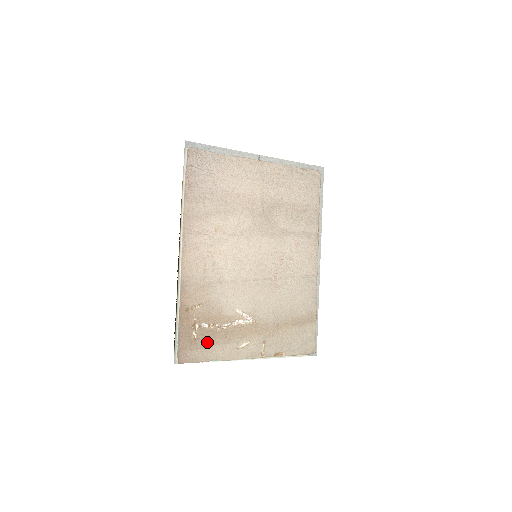
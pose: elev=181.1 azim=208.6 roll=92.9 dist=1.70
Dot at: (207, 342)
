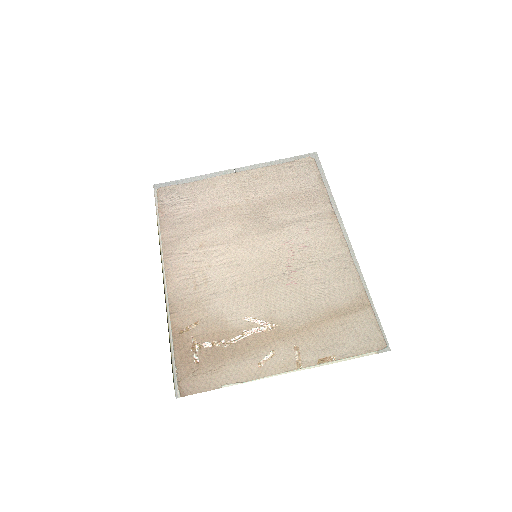
Dot at: (214, 364)
